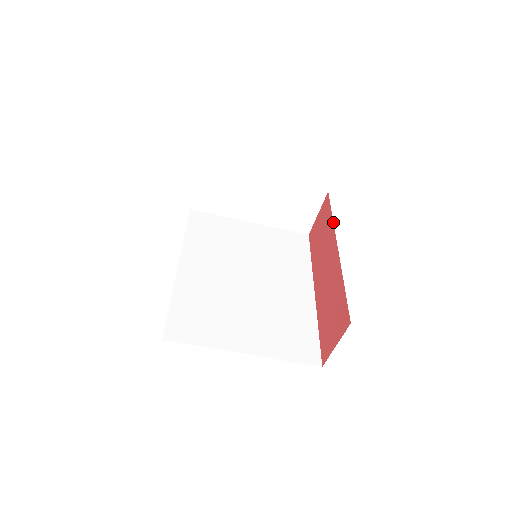
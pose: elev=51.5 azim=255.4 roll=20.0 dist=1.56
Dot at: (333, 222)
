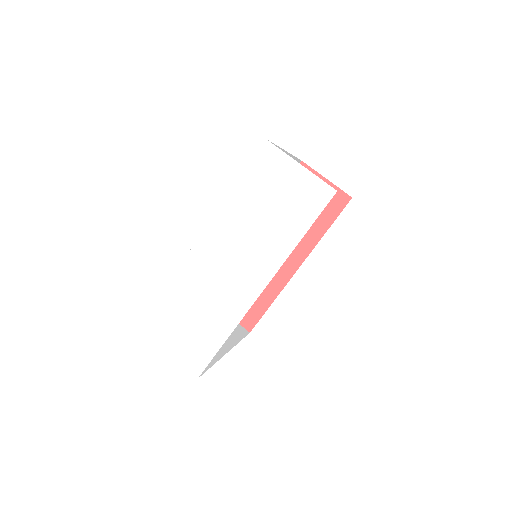
Dot at: occluded
